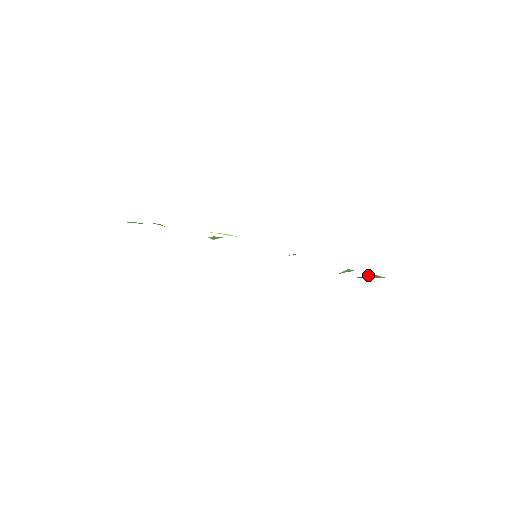
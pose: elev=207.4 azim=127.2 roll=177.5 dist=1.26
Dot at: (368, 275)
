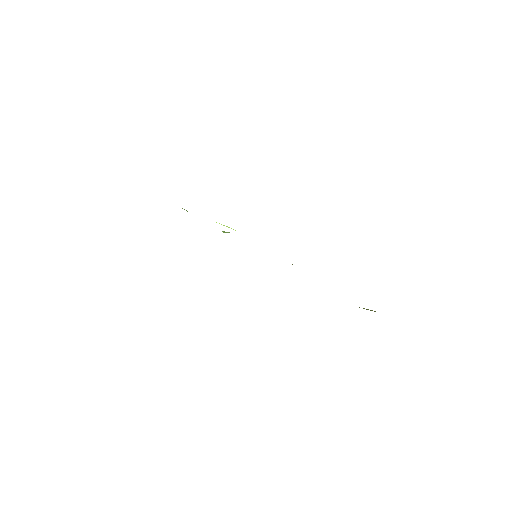
Dot at: (368, 309)
